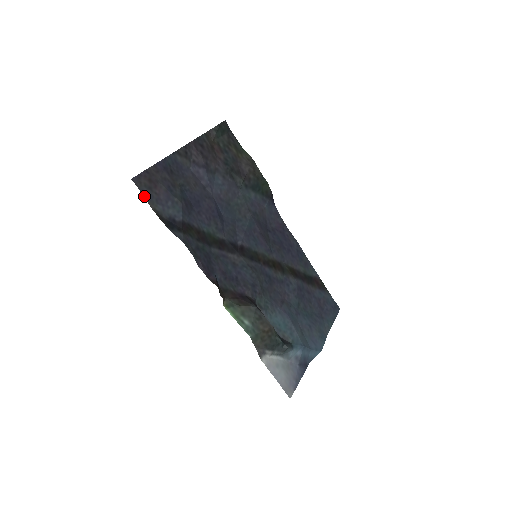
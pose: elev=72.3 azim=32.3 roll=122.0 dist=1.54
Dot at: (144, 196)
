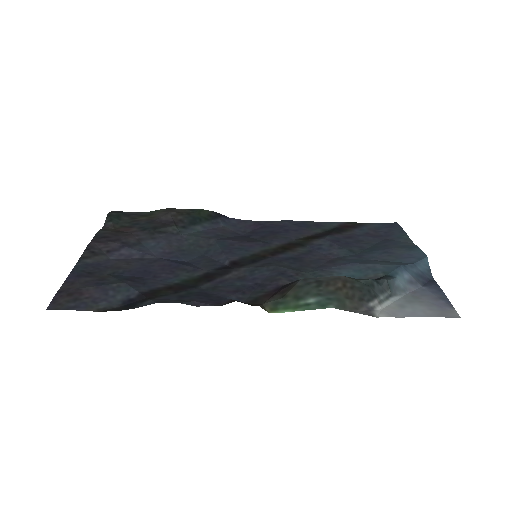
Dot at: occluded
